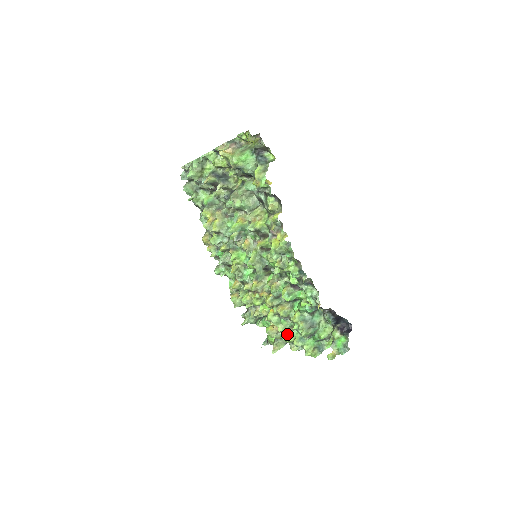
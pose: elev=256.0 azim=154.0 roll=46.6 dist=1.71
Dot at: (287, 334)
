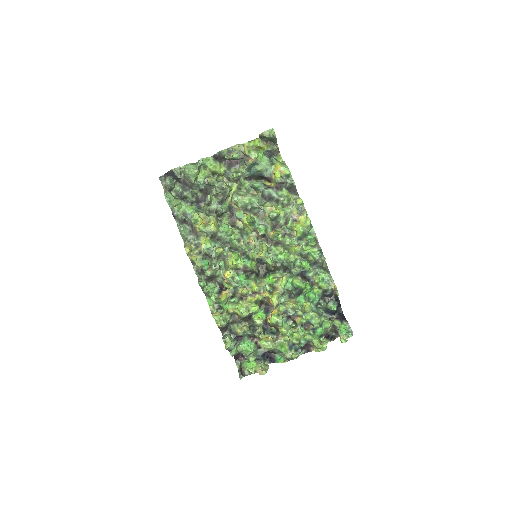
Dot at: (295, 332)
